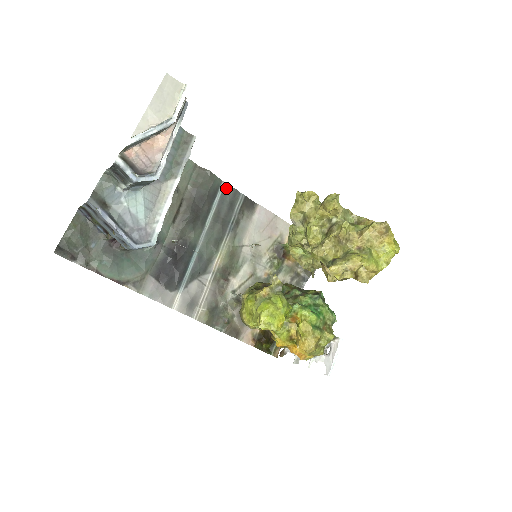
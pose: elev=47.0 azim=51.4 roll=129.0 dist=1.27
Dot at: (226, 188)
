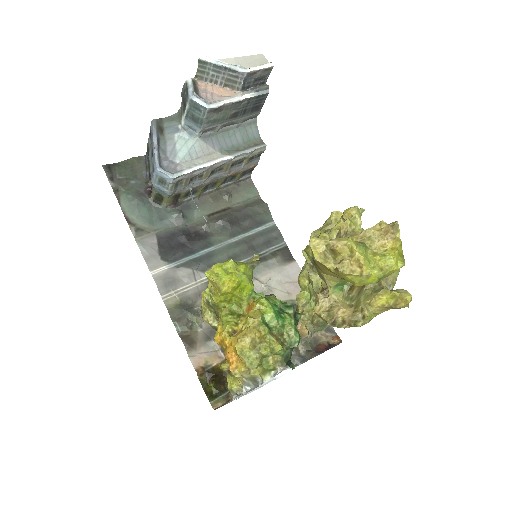
Dot at: (273, 228)
